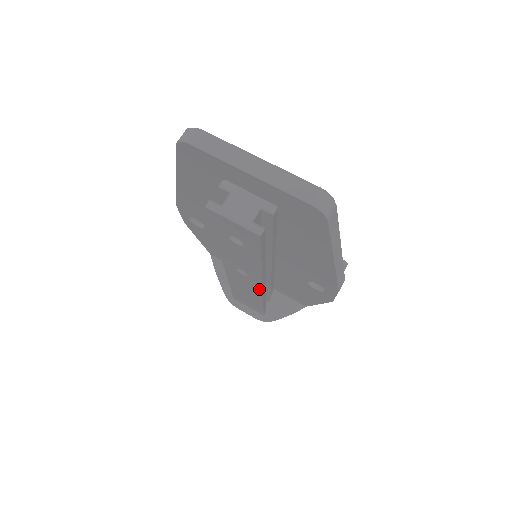
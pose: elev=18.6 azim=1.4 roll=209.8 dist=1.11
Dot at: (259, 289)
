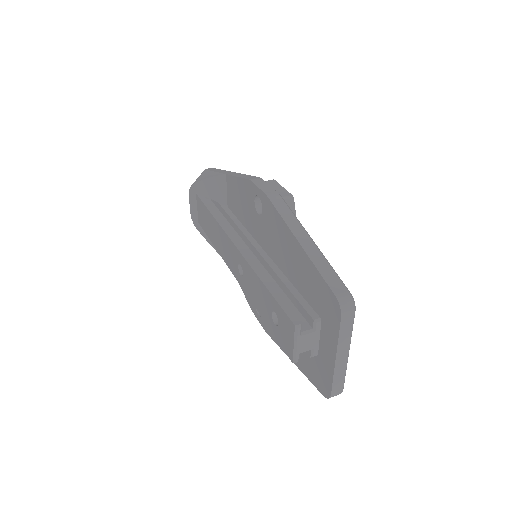
Dot at: (231, 269)
